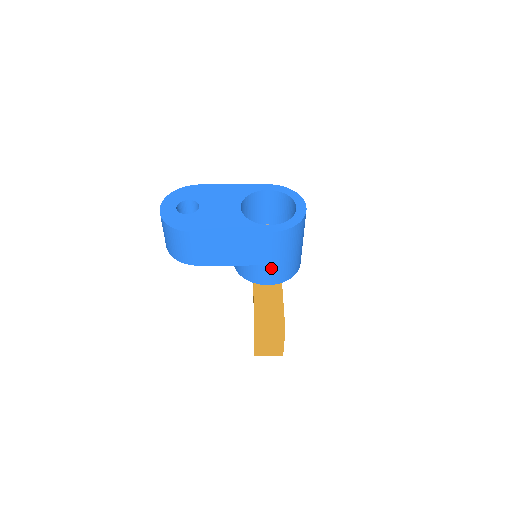
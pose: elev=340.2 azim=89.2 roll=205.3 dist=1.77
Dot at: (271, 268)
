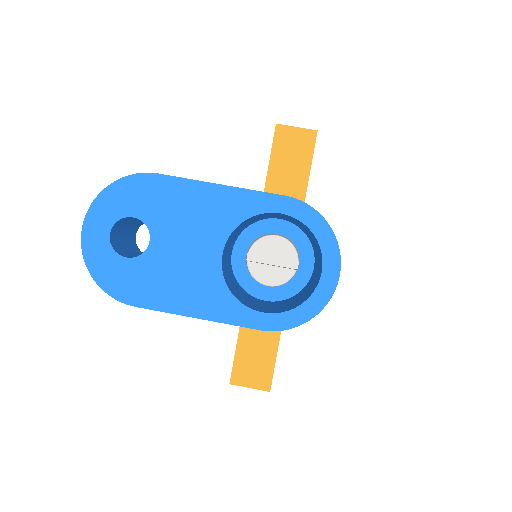
Dot at: occluded
